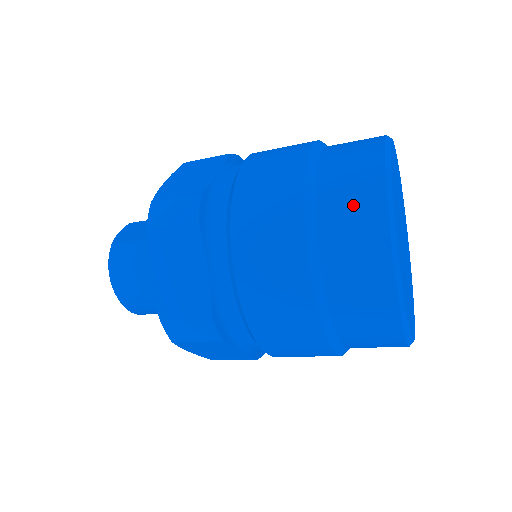
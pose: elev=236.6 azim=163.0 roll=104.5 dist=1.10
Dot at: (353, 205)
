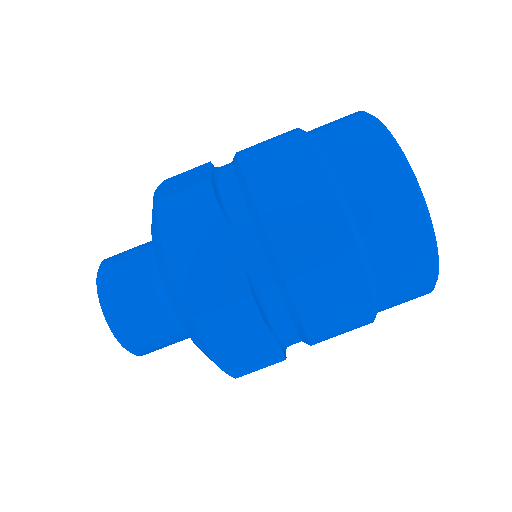
Dot at: (406, 260)
